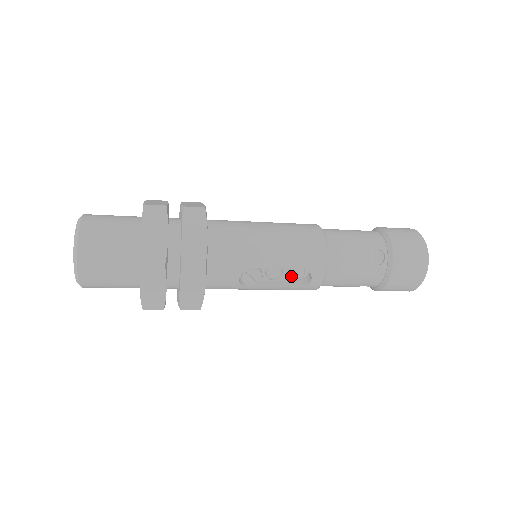
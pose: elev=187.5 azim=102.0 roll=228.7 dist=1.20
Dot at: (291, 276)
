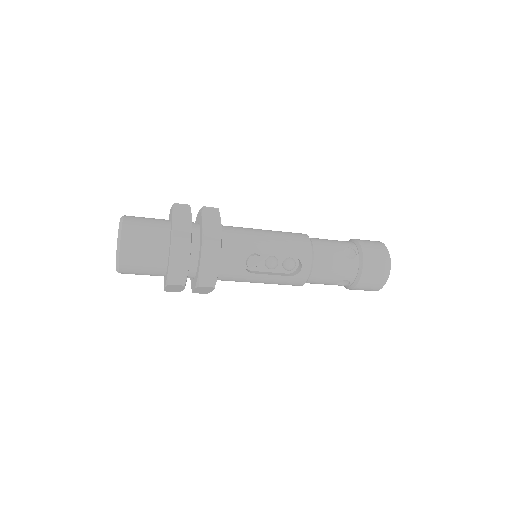
Dot at: (285, 265)
